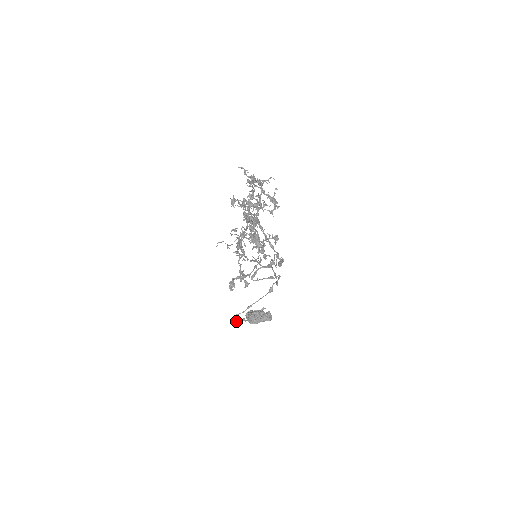
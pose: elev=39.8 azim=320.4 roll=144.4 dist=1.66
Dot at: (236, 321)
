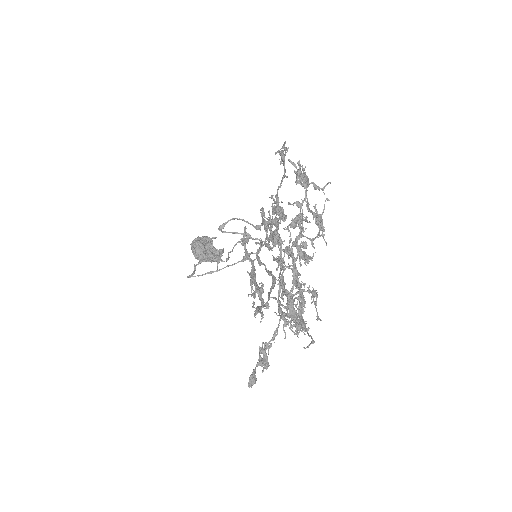
Dot at: occluded
